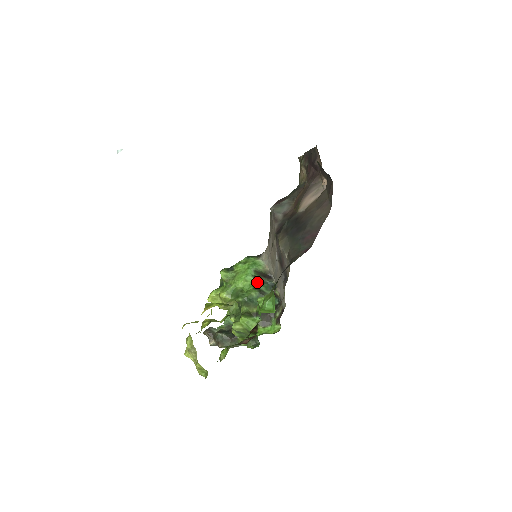
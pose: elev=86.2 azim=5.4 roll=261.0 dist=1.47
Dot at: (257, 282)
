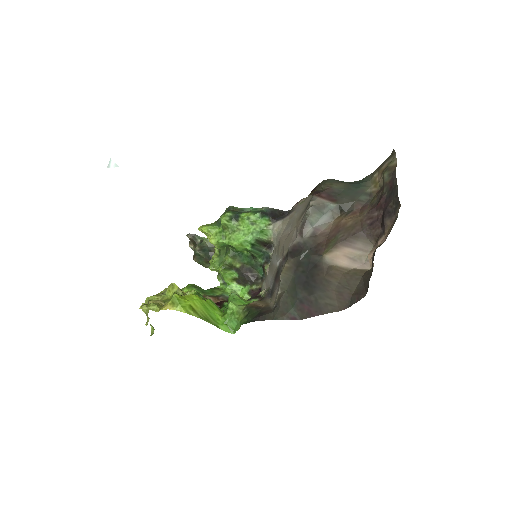
Dot at: (253, 250)
